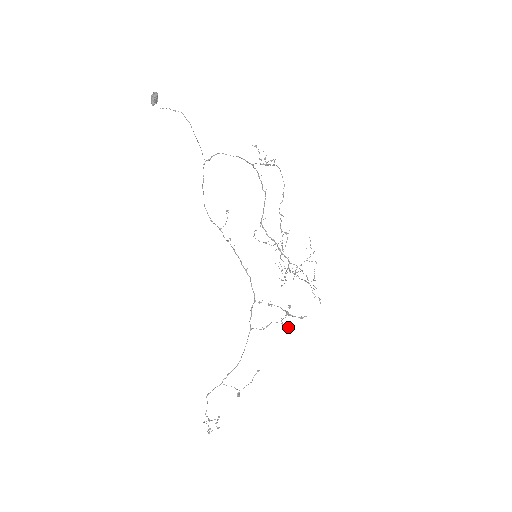
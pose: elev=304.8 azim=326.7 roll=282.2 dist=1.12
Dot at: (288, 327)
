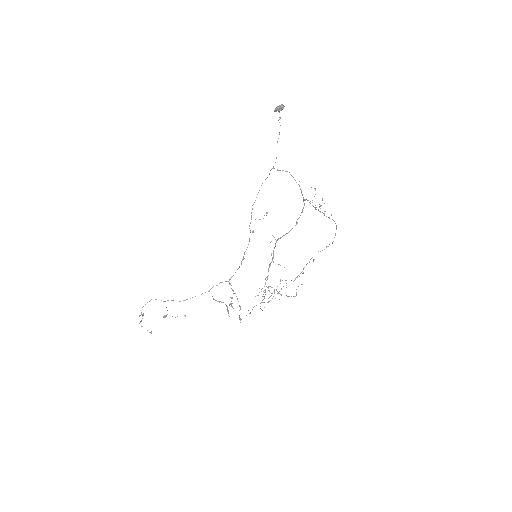
Dot at: occluded
